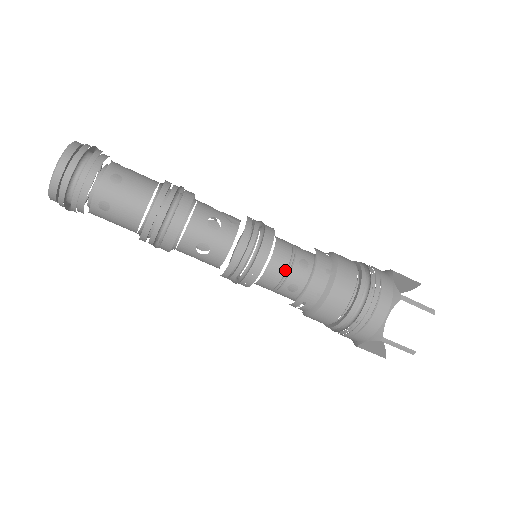
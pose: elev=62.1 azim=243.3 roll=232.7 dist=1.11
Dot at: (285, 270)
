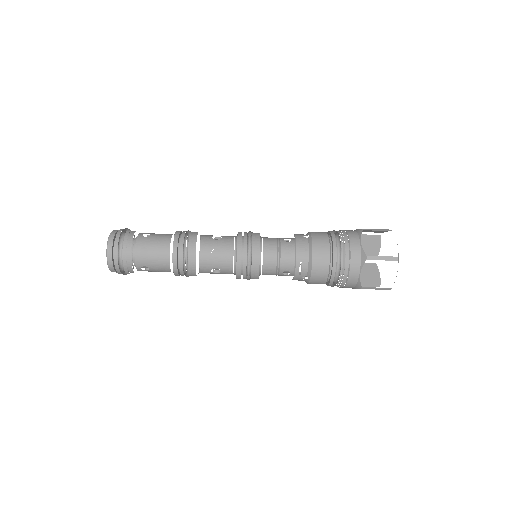
Dot at: (276, 246)
